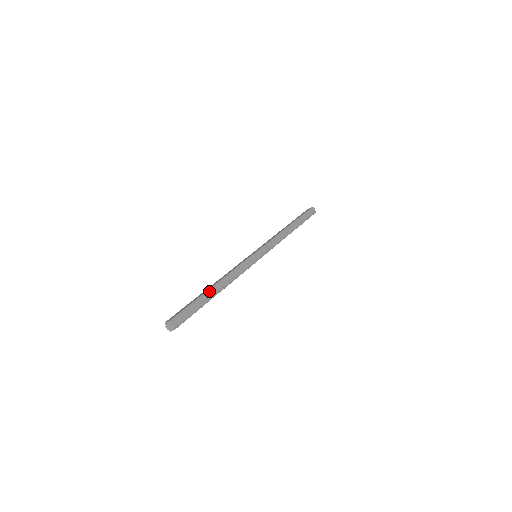
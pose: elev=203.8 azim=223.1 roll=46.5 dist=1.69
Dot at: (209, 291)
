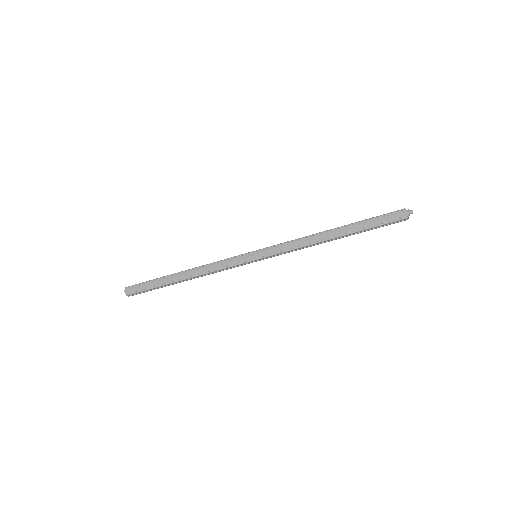
Dot at: (173, 275)
